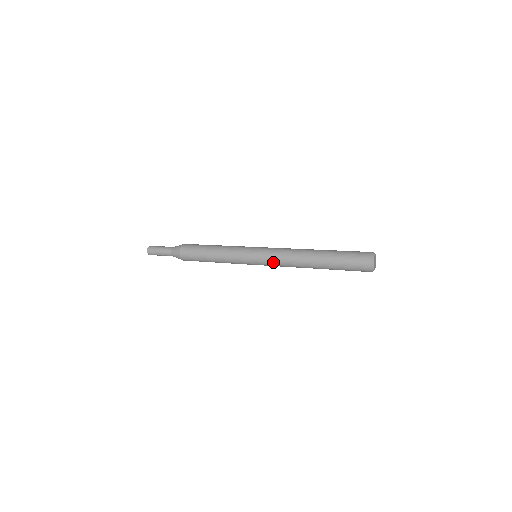
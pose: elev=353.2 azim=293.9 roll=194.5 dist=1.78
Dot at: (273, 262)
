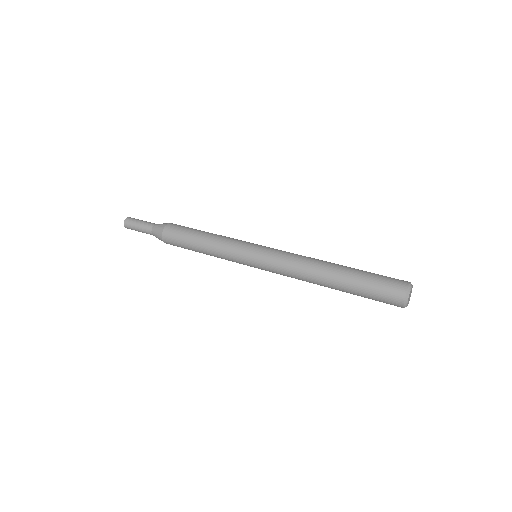
Dot at: (277, 264)
